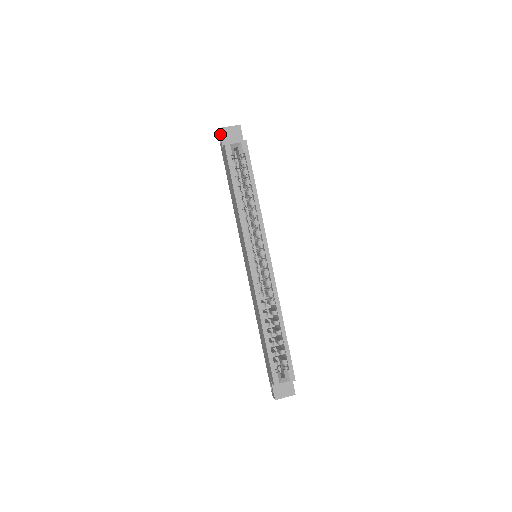
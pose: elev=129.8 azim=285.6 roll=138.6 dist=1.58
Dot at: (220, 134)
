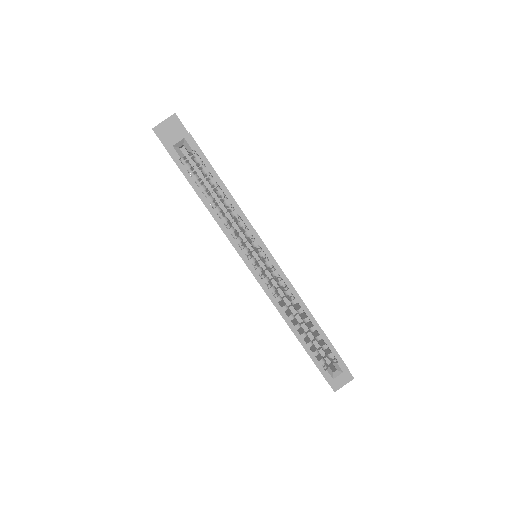
Dot at: (156, 135)
